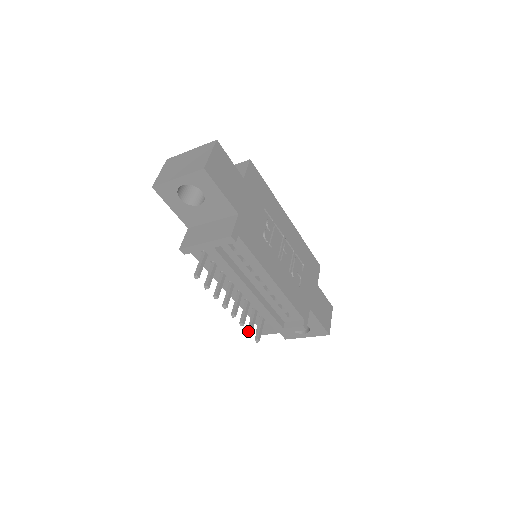
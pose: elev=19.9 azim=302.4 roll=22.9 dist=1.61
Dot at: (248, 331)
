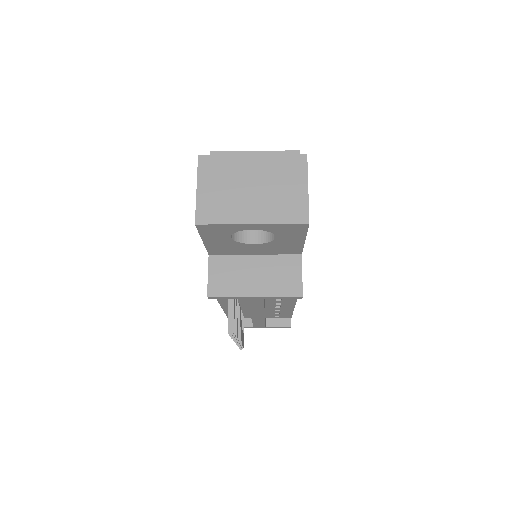
Dot at: occluded
